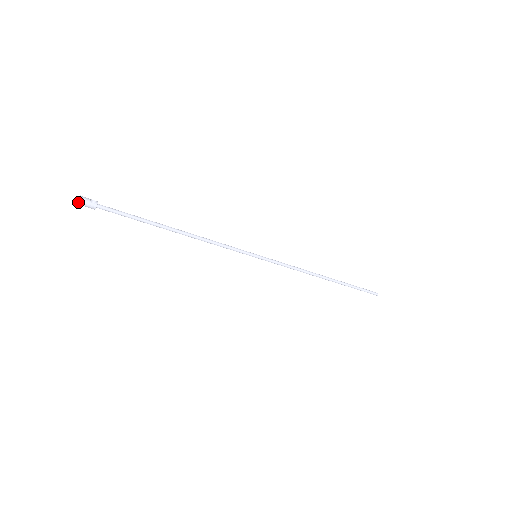
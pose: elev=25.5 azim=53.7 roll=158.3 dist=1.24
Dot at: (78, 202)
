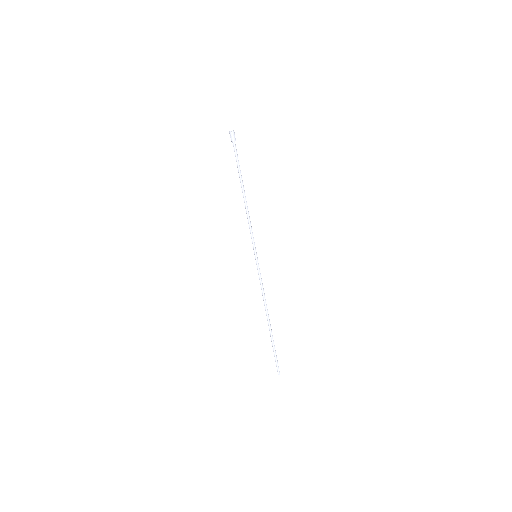
Dot at: (230, 131)
